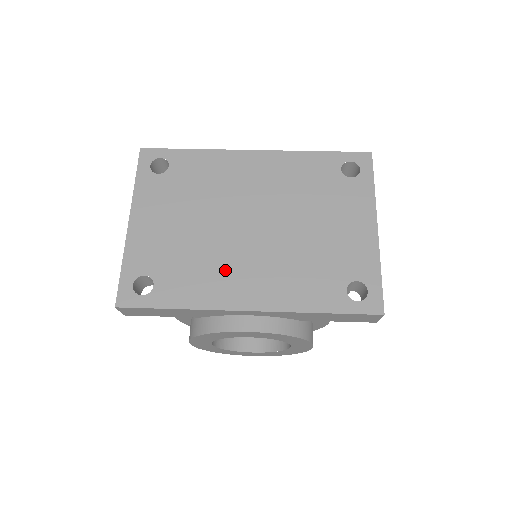
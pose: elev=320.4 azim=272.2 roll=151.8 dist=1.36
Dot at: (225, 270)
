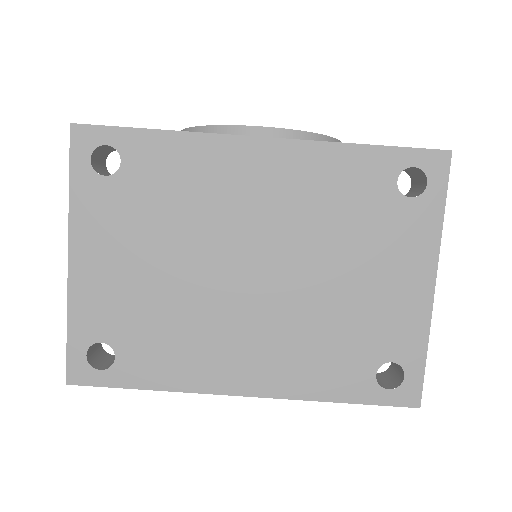
Dot at: (213, 340)
